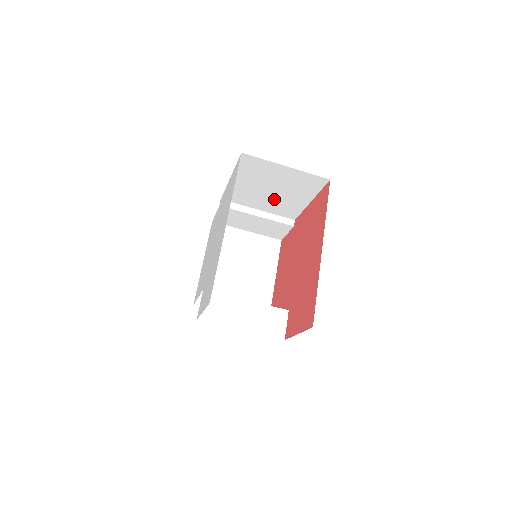
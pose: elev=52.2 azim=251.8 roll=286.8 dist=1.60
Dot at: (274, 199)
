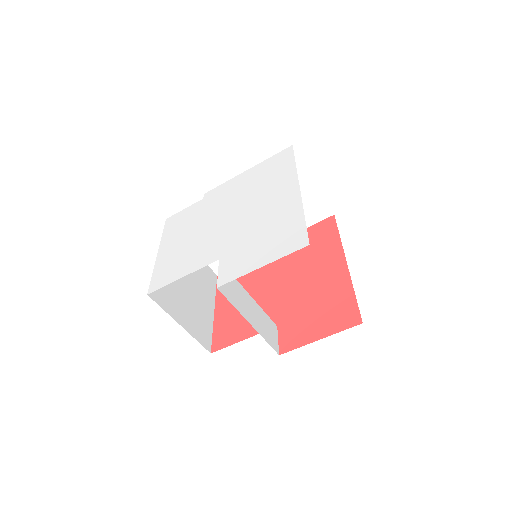
Dot at: occluded
